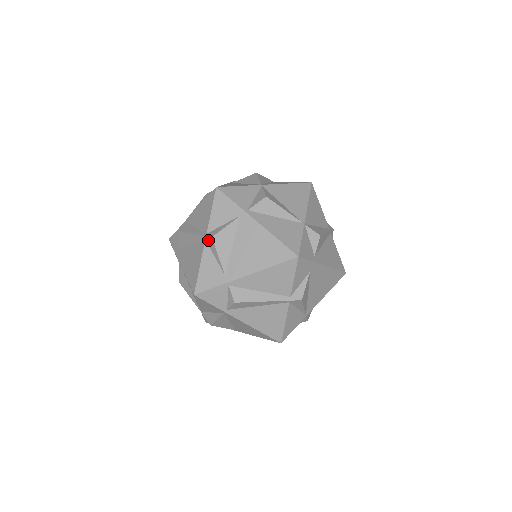
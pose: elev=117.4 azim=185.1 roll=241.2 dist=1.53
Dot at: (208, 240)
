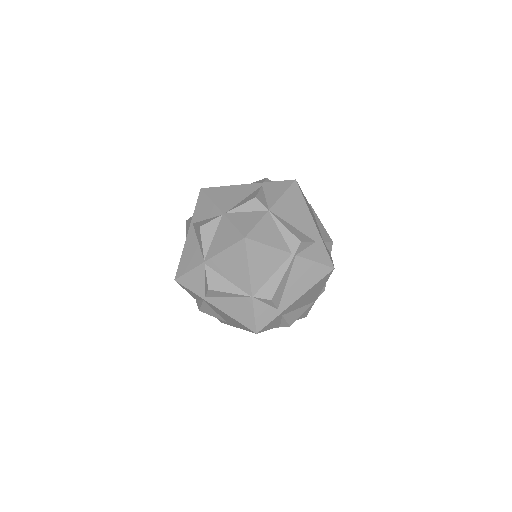
Dot at: occluded
